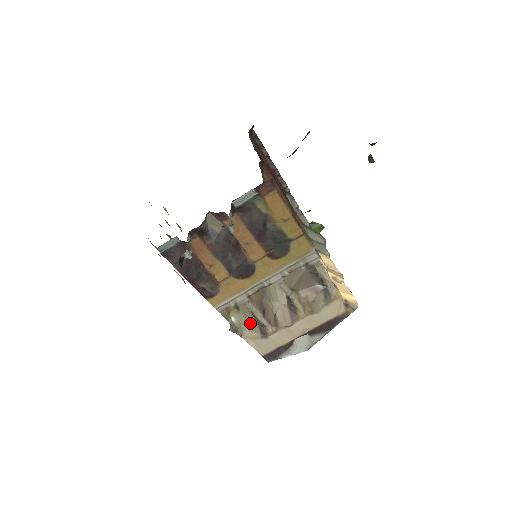
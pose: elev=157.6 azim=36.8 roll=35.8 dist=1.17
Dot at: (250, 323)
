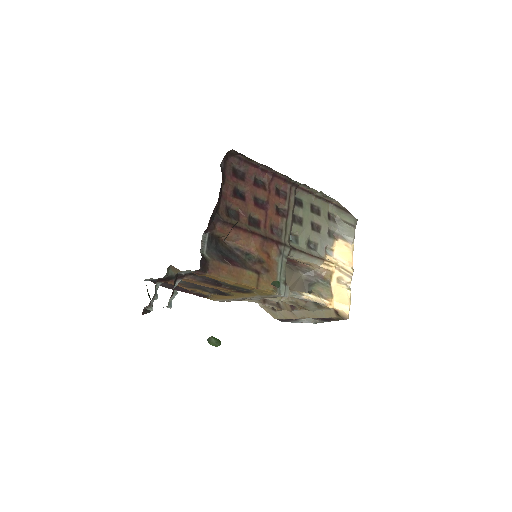
Dot at: occluded
